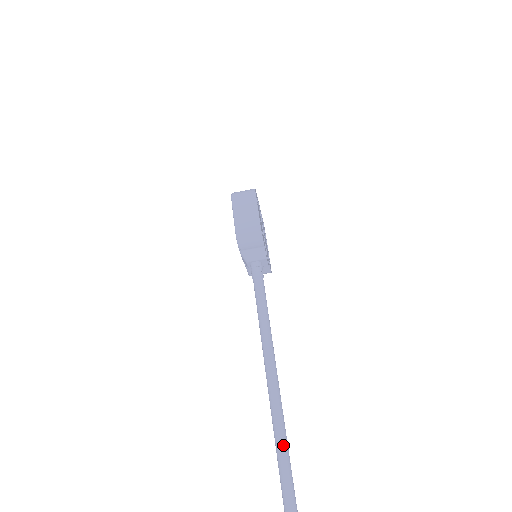
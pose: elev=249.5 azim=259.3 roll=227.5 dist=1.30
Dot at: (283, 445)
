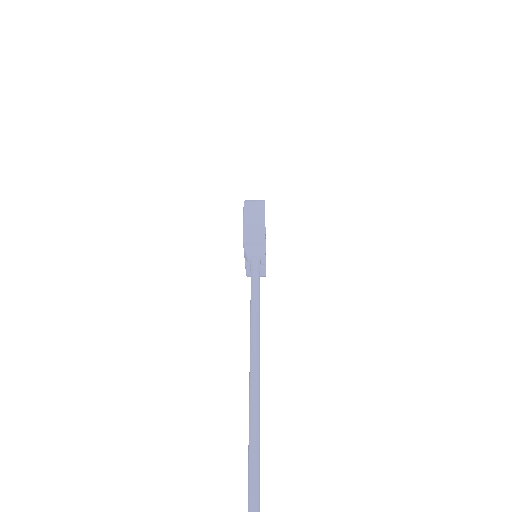
Dot at: (256, 405)
